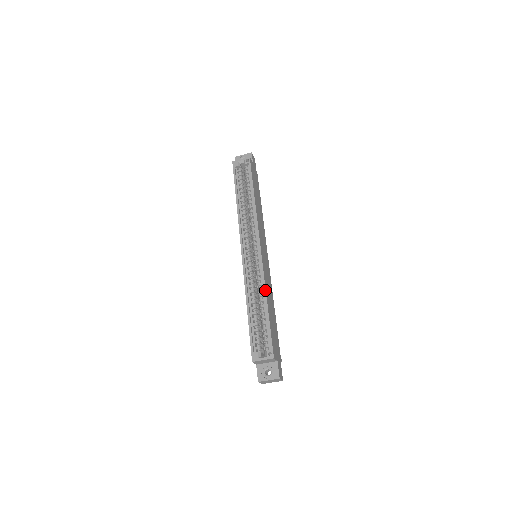
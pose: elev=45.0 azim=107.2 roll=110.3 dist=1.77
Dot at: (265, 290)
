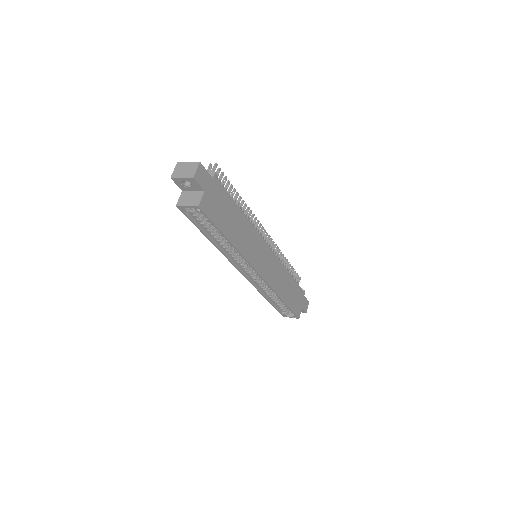
Dot at: (278, 296)
